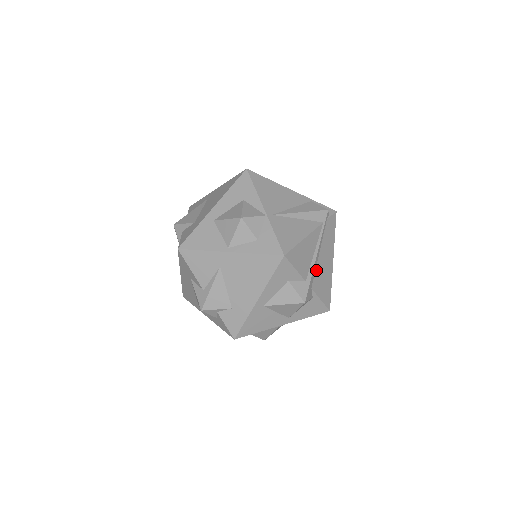
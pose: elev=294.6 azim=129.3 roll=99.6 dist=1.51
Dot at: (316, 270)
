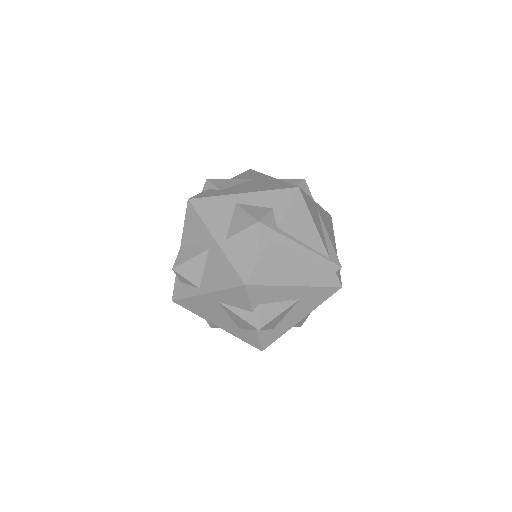
Dot at: (287, 249)
